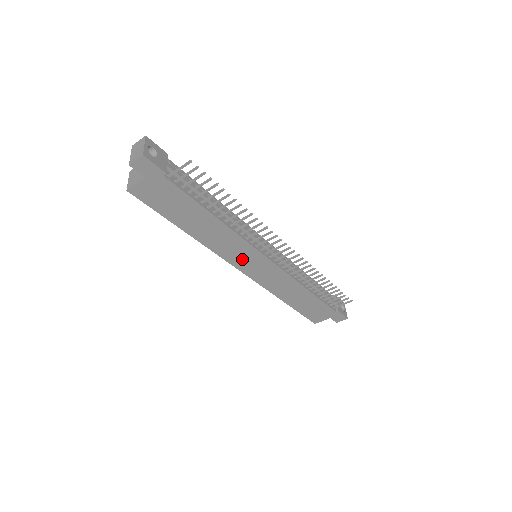
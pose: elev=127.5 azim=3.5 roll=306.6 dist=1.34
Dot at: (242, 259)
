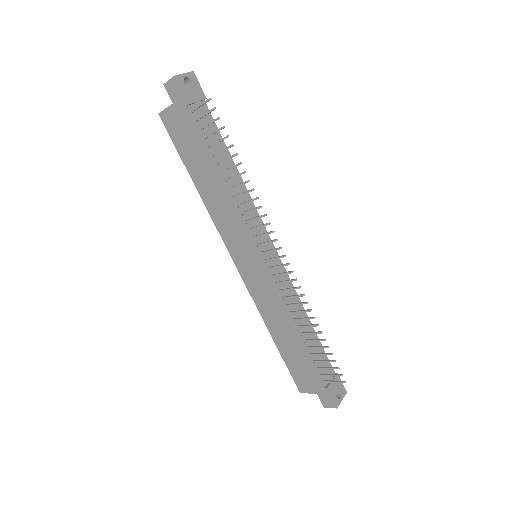
Dot at: (237, 247)
